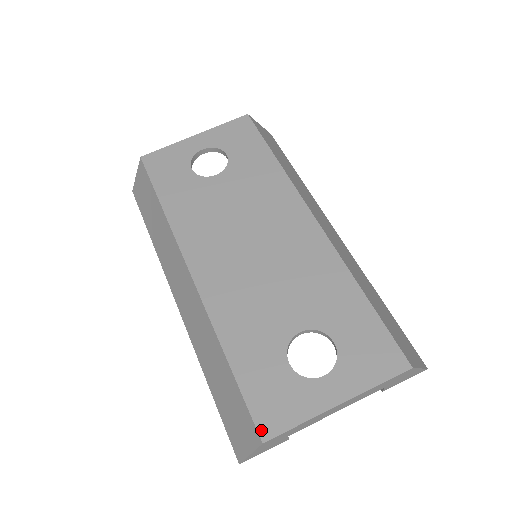
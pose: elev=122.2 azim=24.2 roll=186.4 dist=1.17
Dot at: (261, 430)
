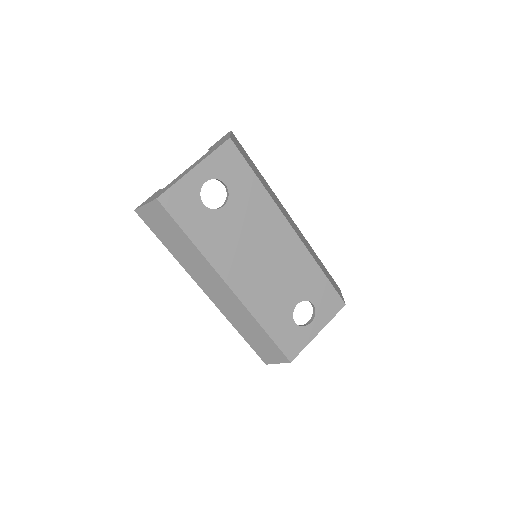
Dot at: (289, 357)
